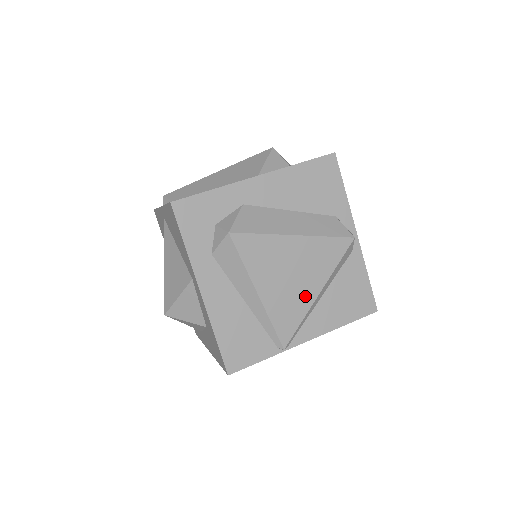
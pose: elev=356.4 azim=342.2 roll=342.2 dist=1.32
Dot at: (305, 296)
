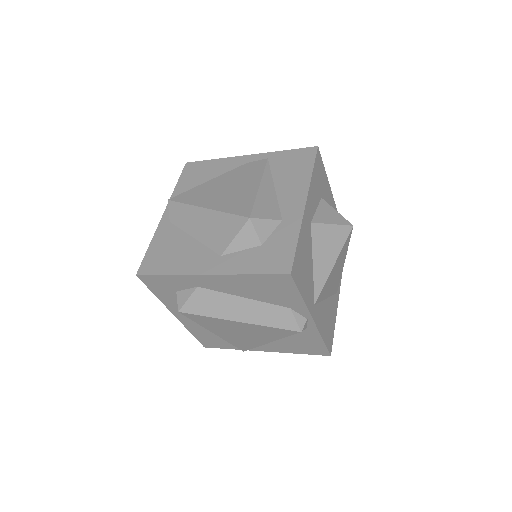
Dot at: (256, 341)
